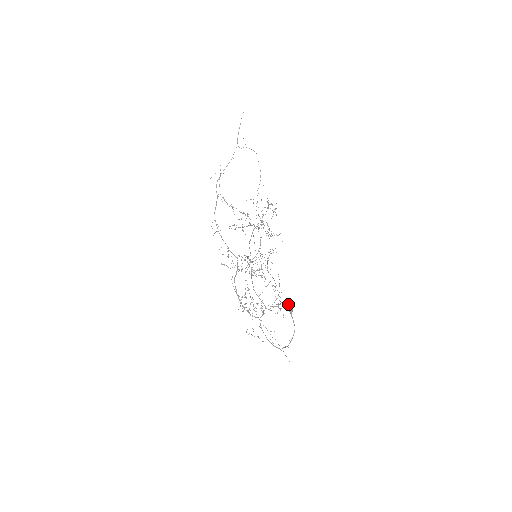
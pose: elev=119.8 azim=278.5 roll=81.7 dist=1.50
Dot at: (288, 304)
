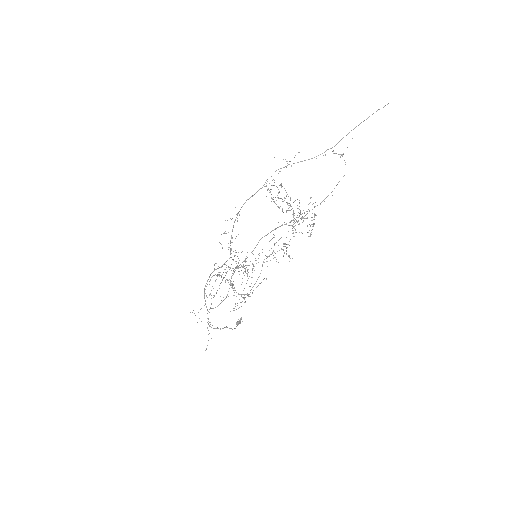
Dot at: occluded
